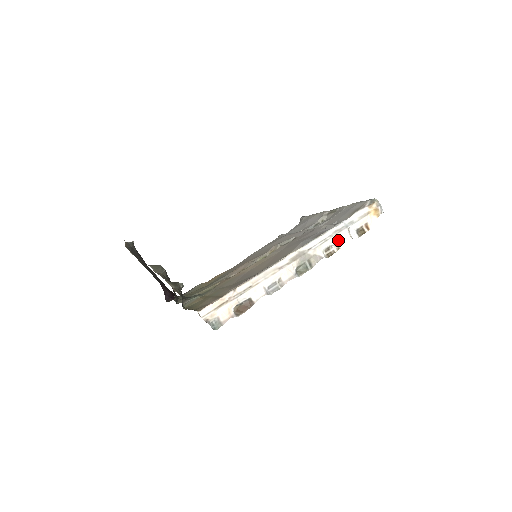
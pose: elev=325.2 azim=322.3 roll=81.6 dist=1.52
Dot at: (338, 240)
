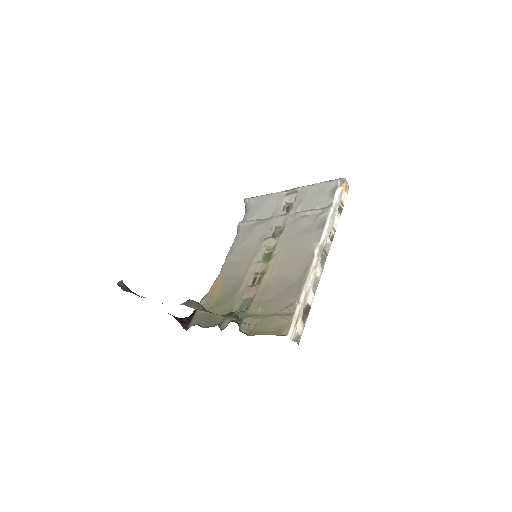
Dot at: (333, 224)
